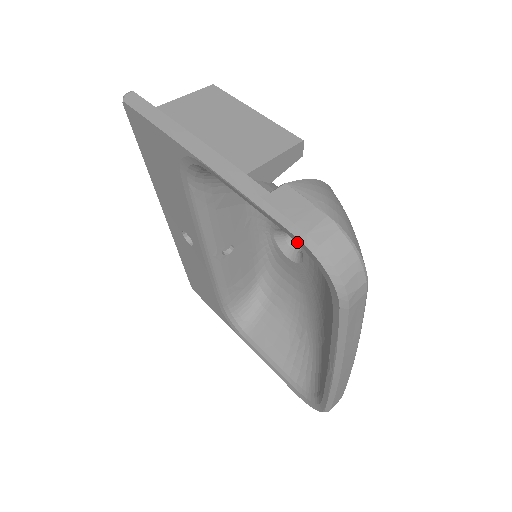
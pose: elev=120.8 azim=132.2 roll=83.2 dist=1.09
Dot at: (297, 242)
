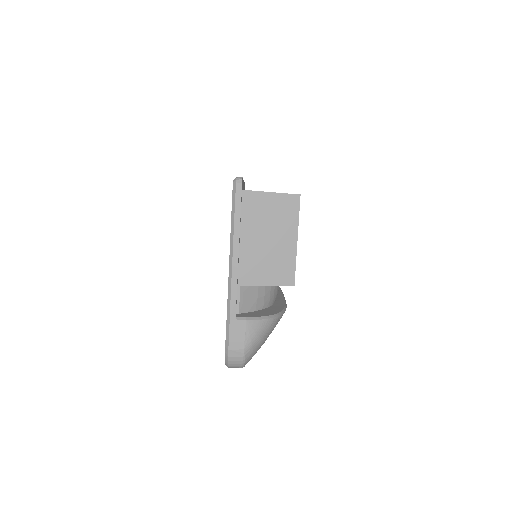
Dot at: occluded
